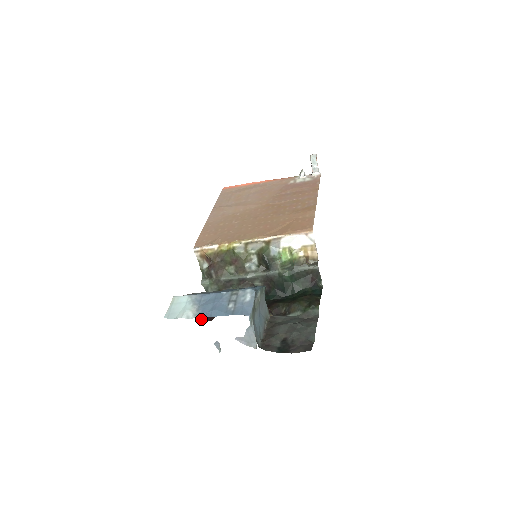
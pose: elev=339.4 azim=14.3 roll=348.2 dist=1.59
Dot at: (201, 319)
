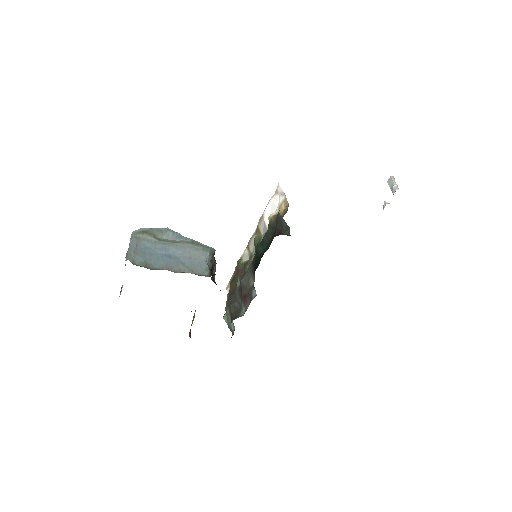
Dot at: occluded
